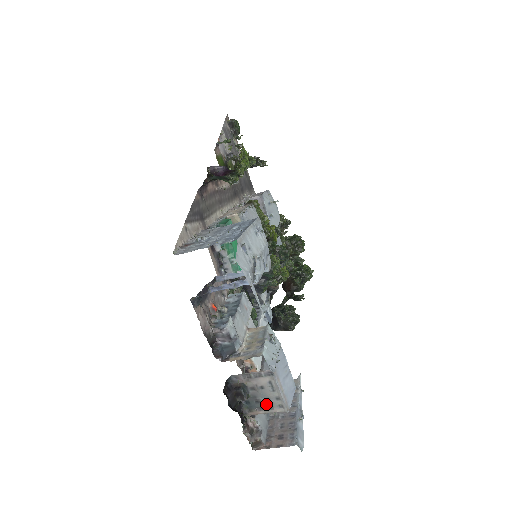
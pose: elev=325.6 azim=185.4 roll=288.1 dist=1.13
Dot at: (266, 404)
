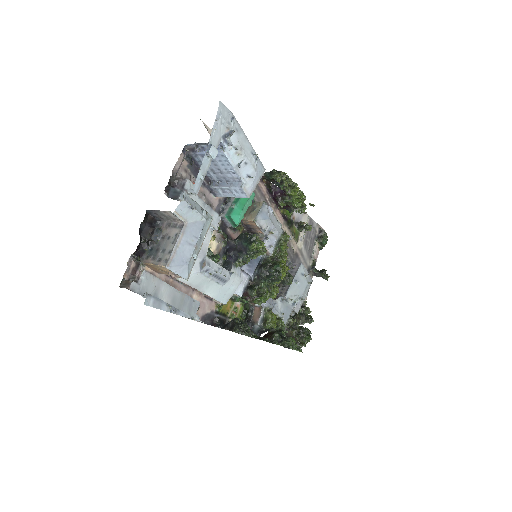
Dot at: (160, 255)
